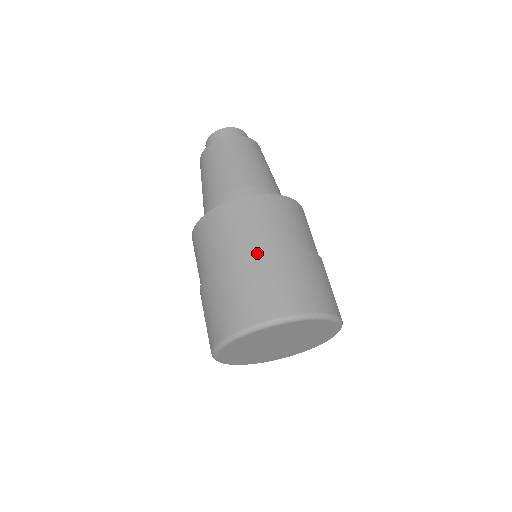
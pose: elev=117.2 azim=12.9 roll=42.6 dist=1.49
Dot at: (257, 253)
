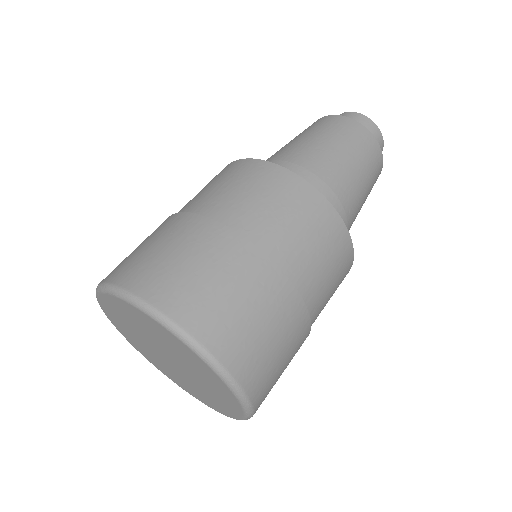
Dot at: (218, 223)
